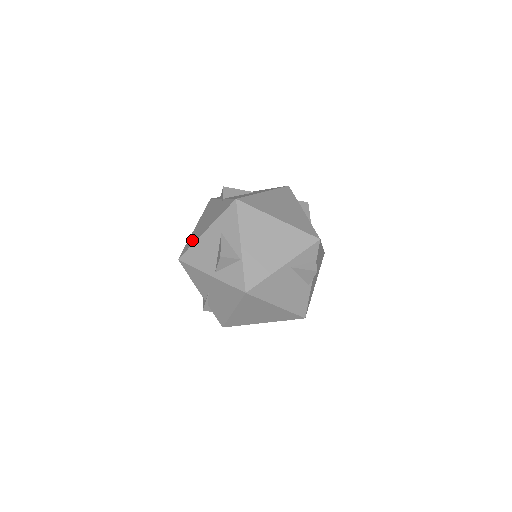
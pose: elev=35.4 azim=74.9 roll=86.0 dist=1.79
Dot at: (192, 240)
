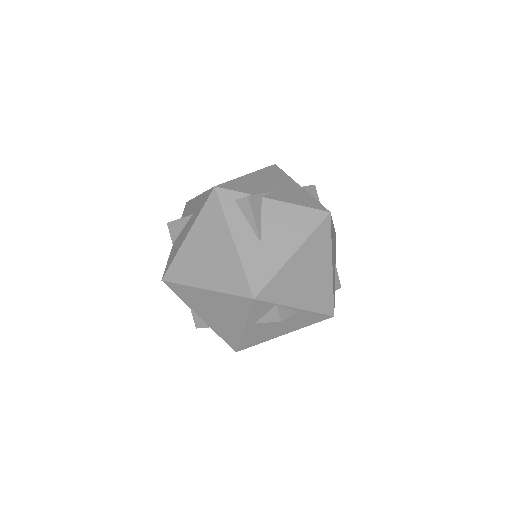
Dot at: occluded
